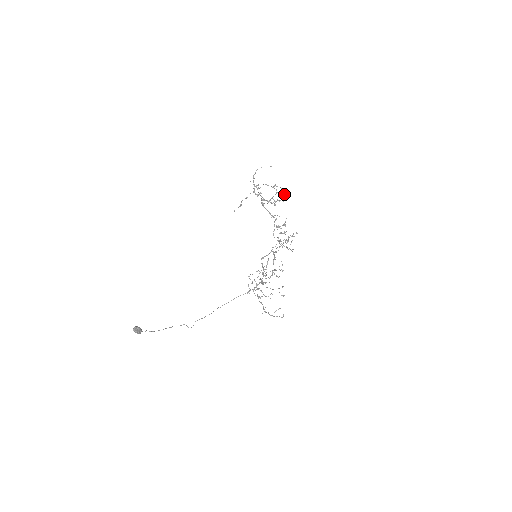
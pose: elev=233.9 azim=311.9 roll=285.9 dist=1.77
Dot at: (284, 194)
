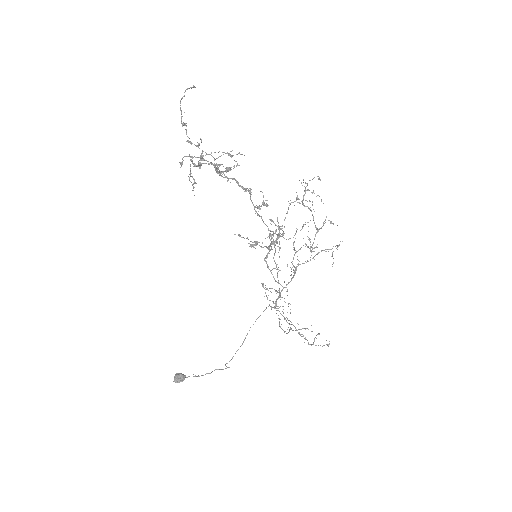
Dot at: occluded
